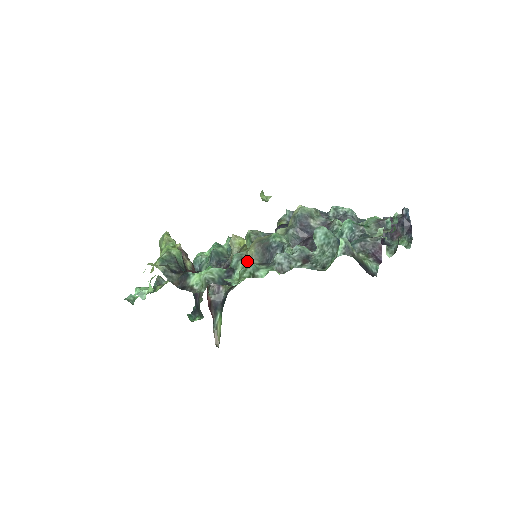
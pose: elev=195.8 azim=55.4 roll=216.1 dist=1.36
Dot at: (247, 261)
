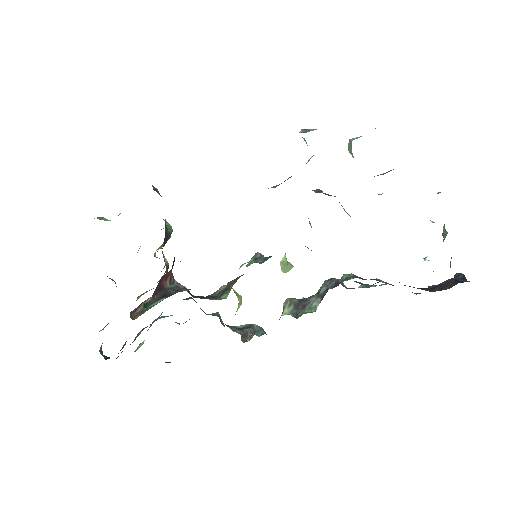
Dot at: occluded
